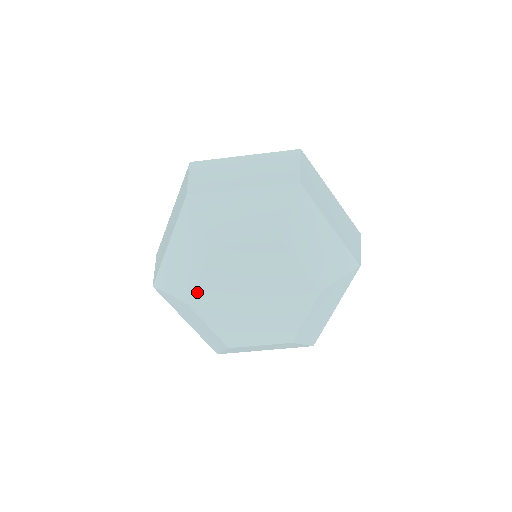
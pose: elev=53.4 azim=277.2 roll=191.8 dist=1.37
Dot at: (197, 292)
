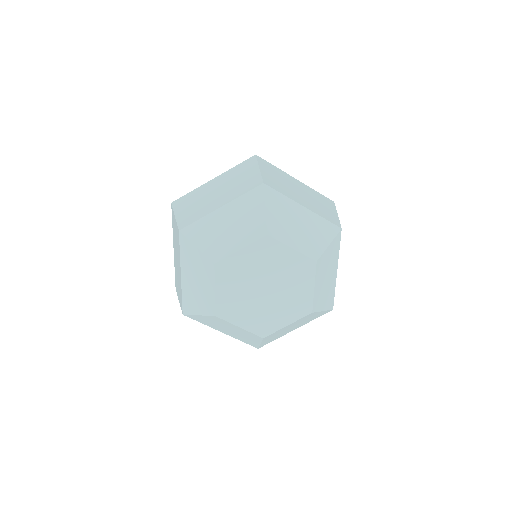
Dot at: (229, 260)
